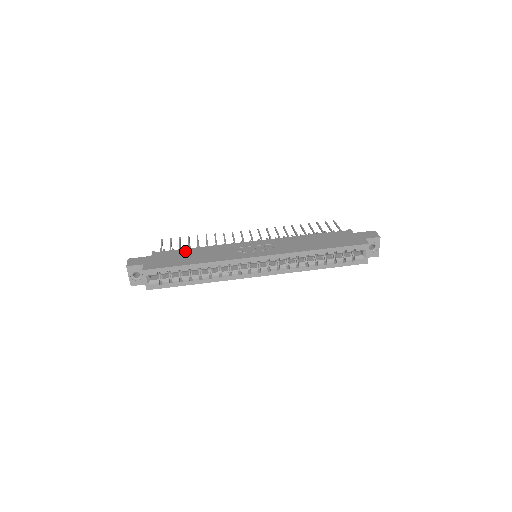
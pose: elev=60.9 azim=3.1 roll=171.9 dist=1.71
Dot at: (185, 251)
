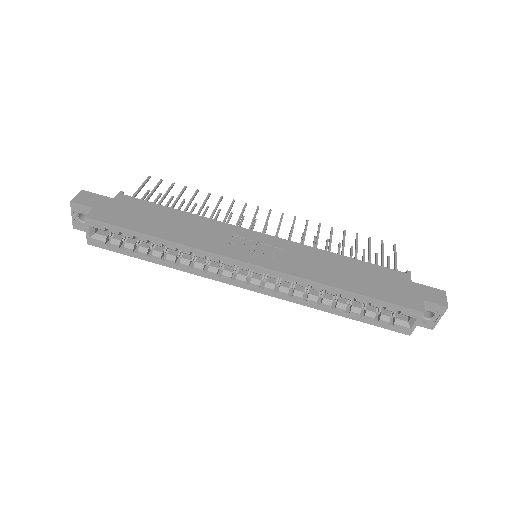
Dot at: (161, 210)
